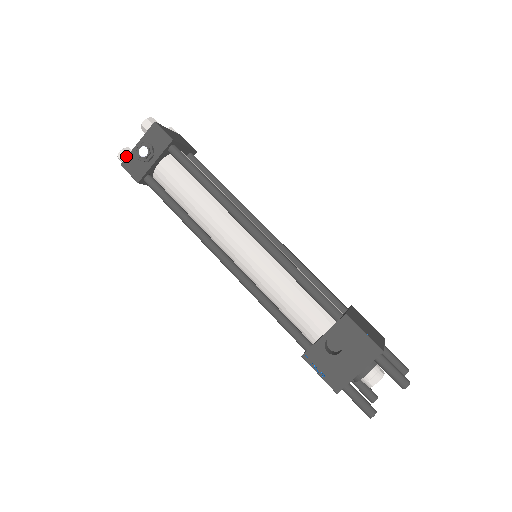
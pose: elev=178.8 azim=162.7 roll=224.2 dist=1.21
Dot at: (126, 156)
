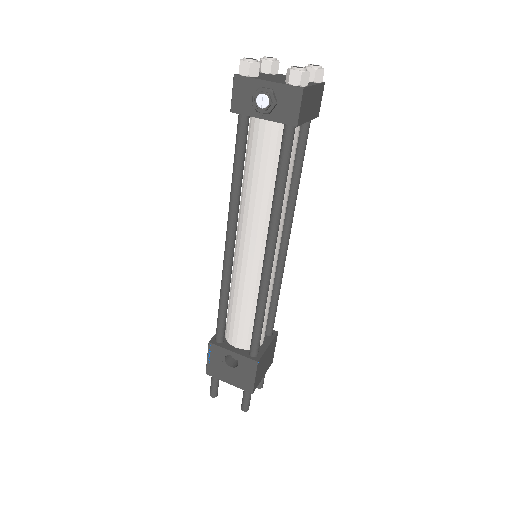
Dot at: (247, 74)
